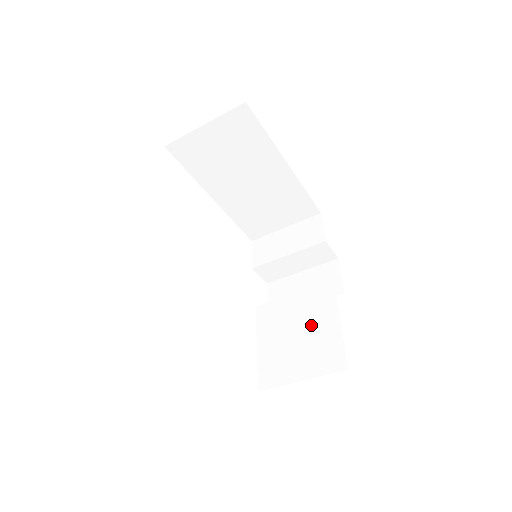
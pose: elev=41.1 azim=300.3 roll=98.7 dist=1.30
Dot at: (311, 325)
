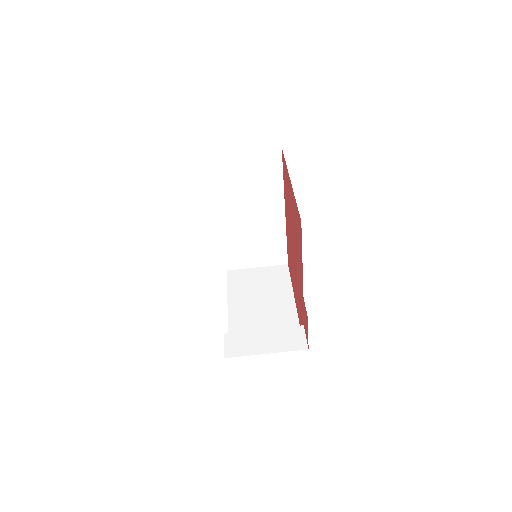
Dot at: occluded
